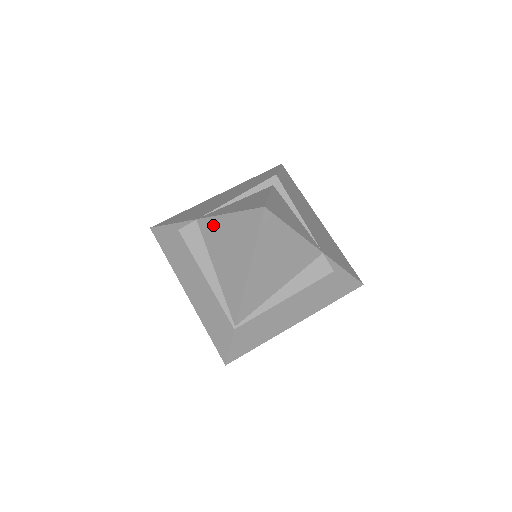
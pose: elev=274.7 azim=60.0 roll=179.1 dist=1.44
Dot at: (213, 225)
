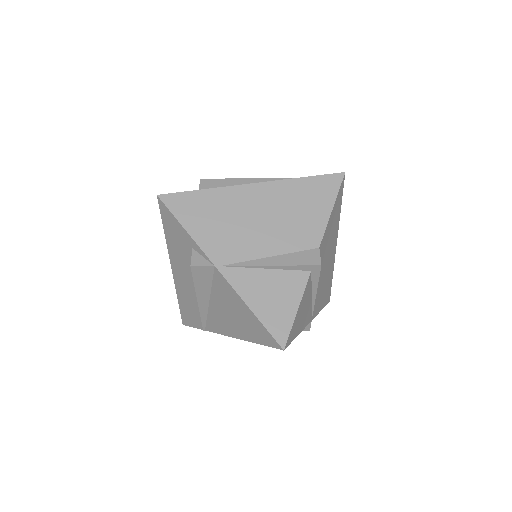
Dot at: (229, 291)
